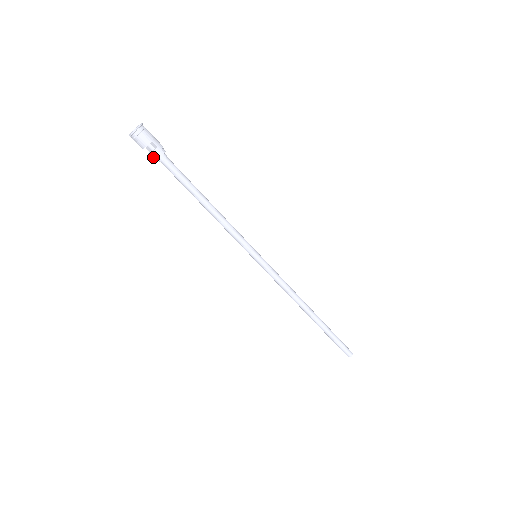
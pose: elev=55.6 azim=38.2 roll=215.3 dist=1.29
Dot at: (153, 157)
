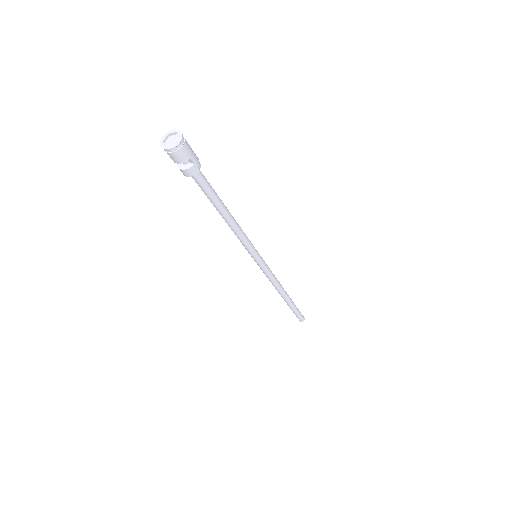
Dot at: (185, 173)
